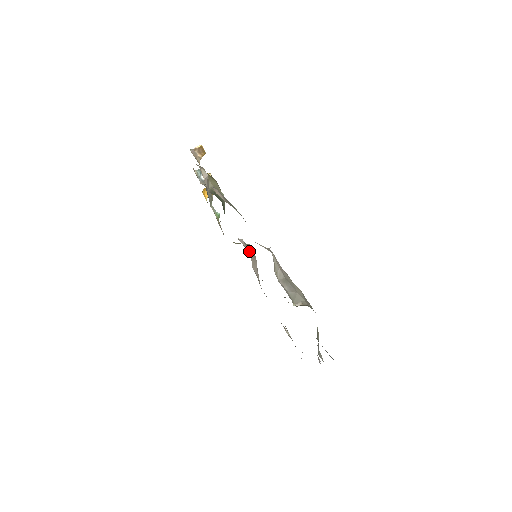
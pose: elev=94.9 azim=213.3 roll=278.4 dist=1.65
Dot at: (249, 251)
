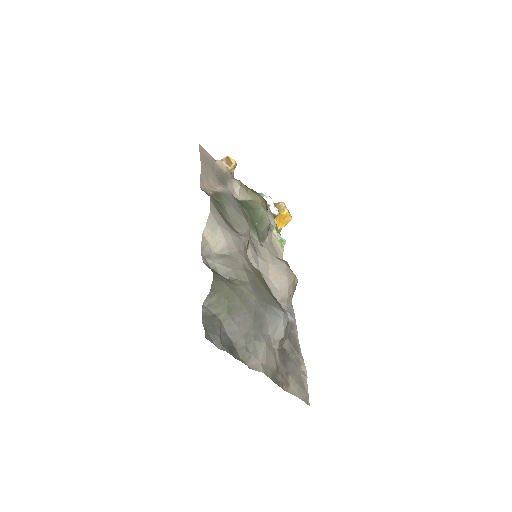
Dot at: (271, 261)
